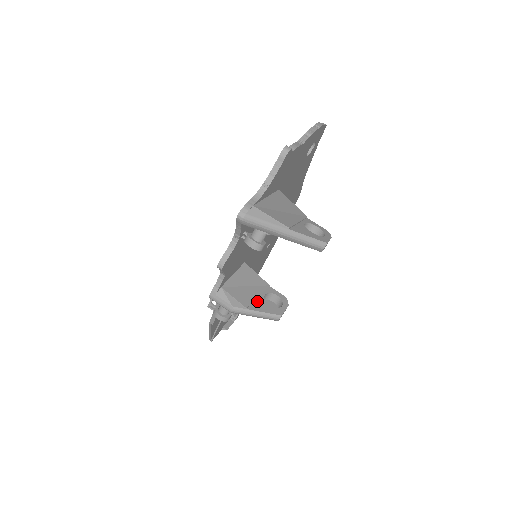
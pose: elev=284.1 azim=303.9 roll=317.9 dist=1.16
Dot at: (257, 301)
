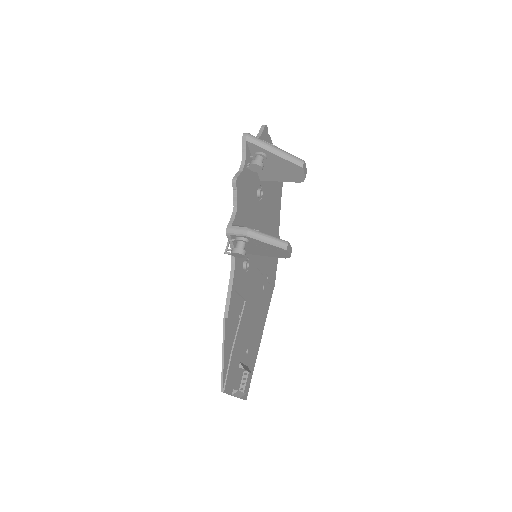
Dot at: occluded
